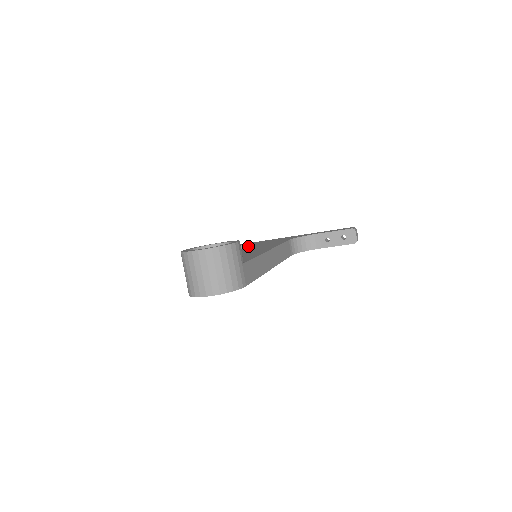
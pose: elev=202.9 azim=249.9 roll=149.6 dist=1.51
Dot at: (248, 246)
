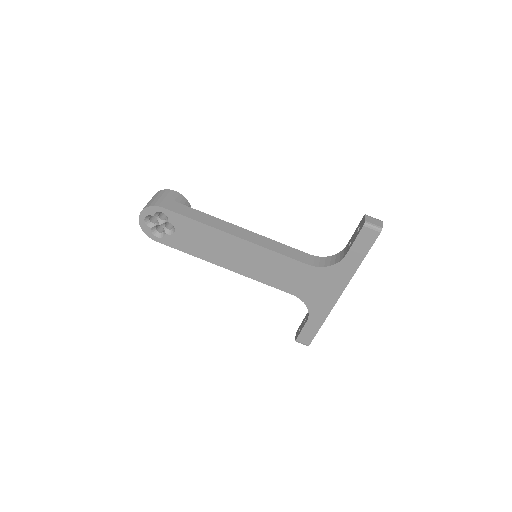
Dot at: occluded
